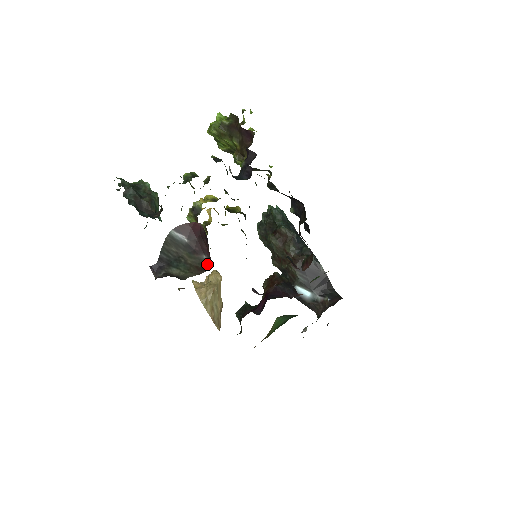
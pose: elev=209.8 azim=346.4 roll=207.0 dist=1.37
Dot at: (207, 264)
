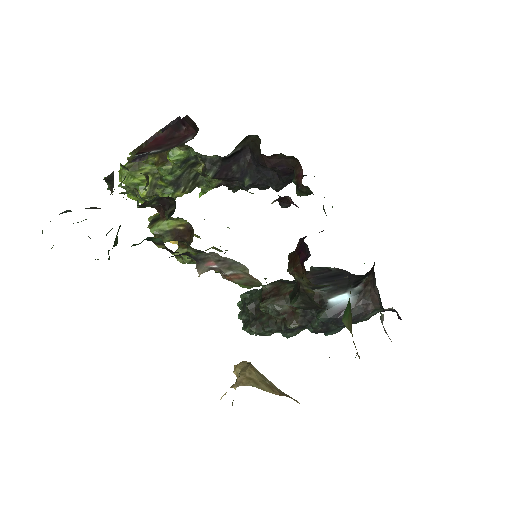
Dot at: (195, 135)
